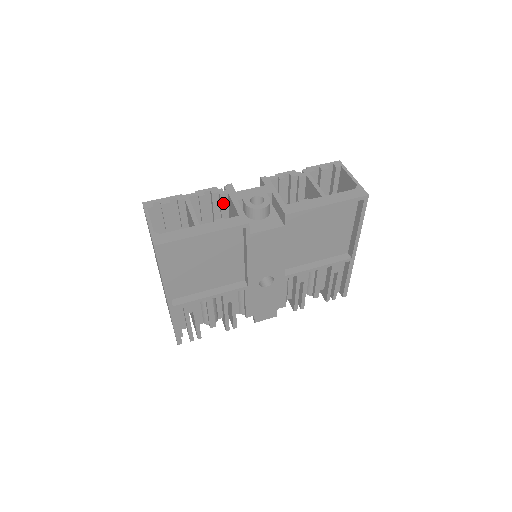
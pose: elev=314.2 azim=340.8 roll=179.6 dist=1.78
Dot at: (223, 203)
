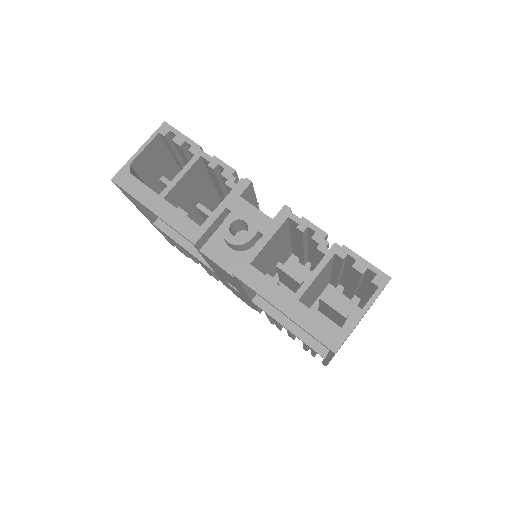
Dot at: occluded
